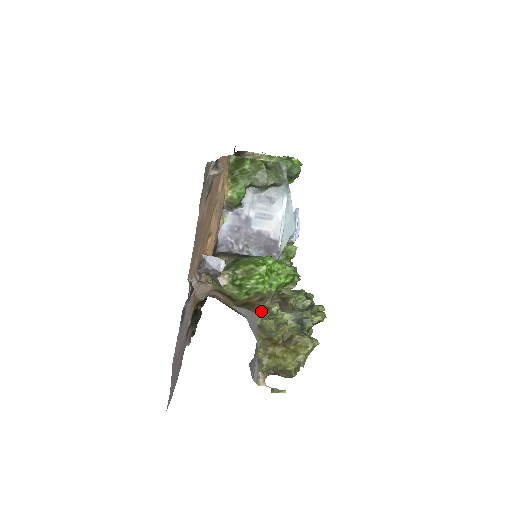
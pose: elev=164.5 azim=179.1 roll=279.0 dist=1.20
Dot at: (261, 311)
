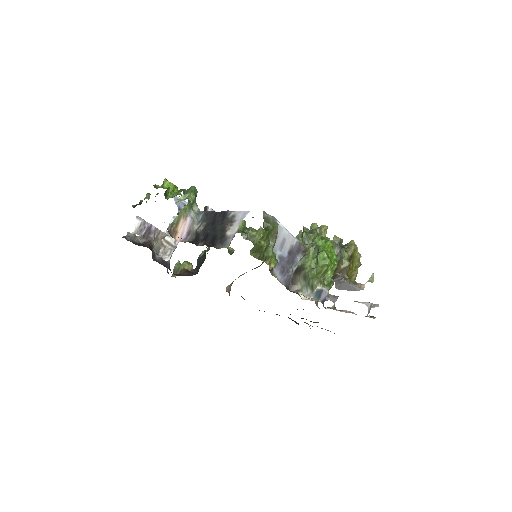
Dot at: (343, 273)
